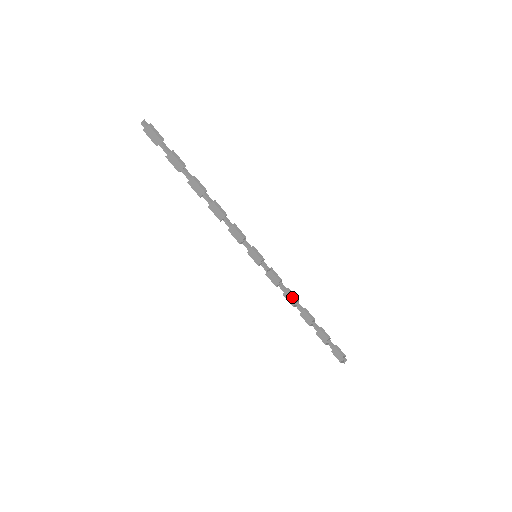
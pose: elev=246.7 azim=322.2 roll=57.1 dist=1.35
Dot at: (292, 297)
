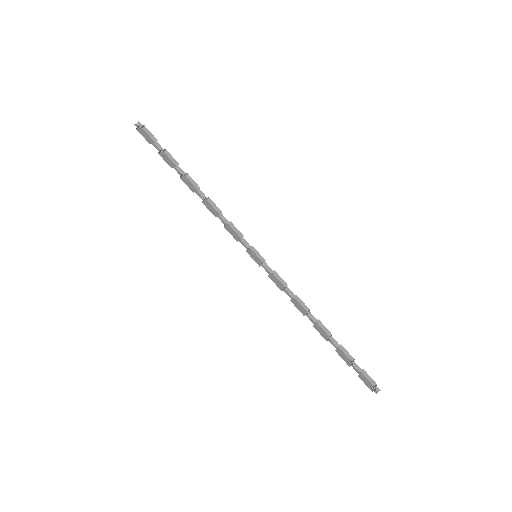
Dot at: (301, 307)
